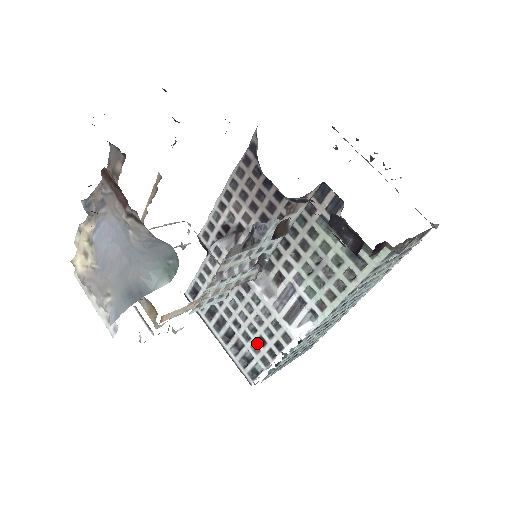
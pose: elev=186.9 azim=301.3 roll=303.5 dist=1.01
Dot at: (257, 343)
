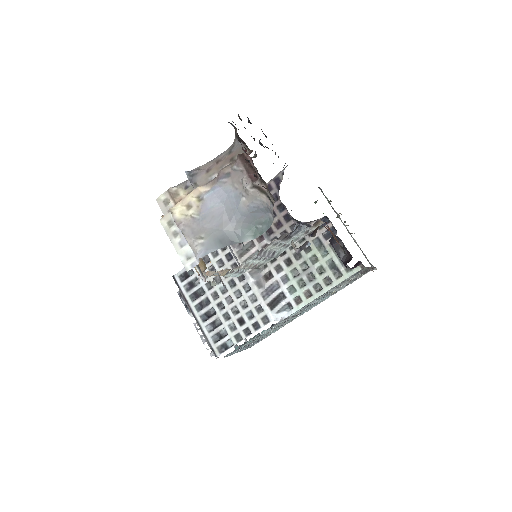
Dot at: (236, 322)
